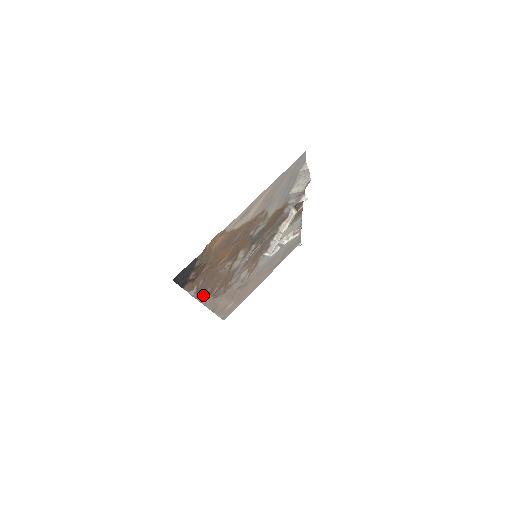
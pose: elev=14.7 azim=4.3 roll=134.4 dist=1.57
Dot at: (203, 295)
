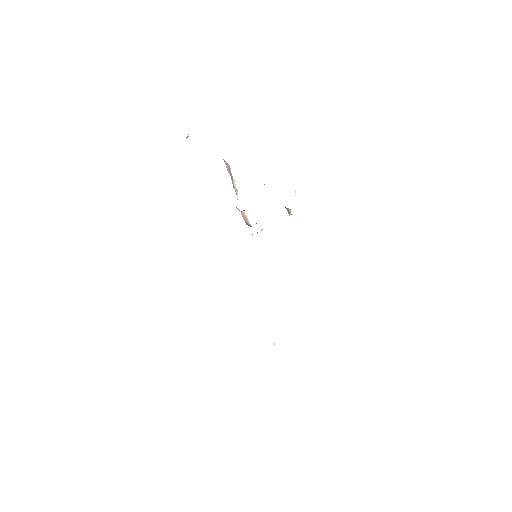
Dot at: occluded
